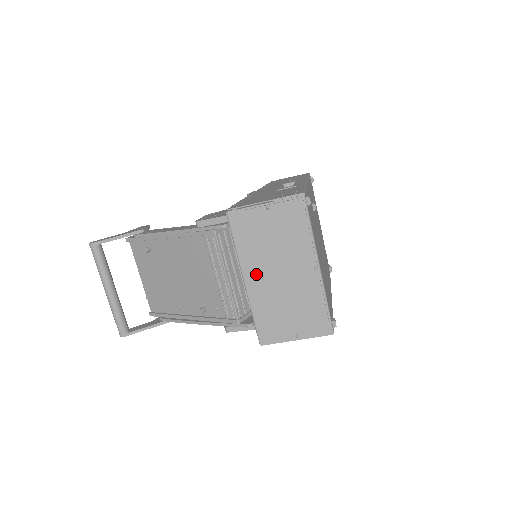
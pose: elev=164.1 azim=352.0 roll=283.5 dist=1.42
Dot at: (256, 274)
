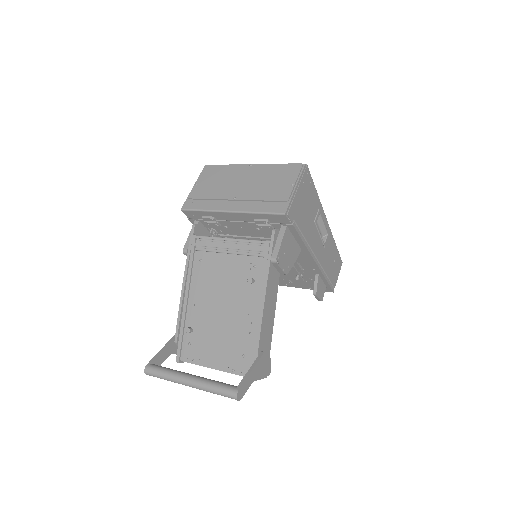
Dot at: (230, 202)
